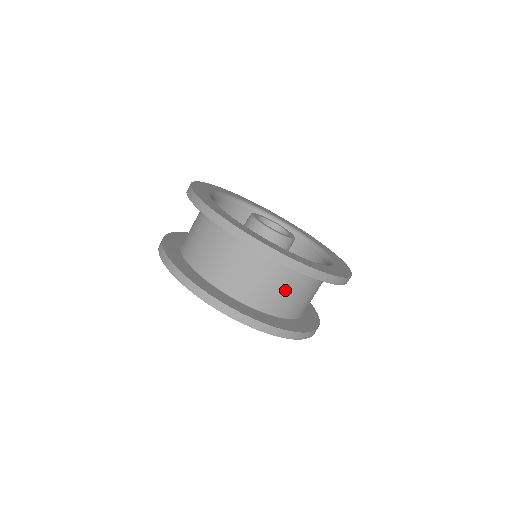
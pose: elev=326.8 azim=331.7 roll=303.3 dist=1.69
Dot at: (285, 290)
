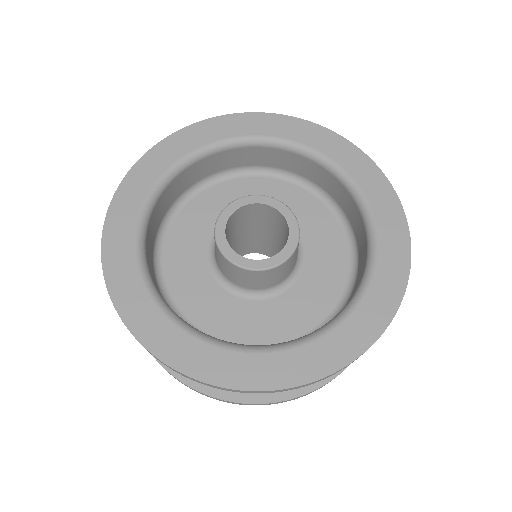
Dot at: occluded
